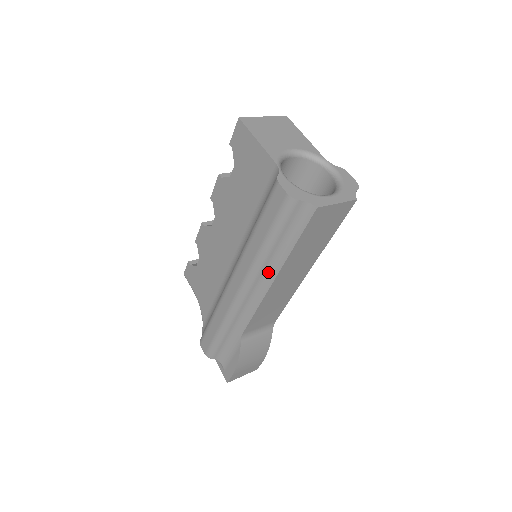
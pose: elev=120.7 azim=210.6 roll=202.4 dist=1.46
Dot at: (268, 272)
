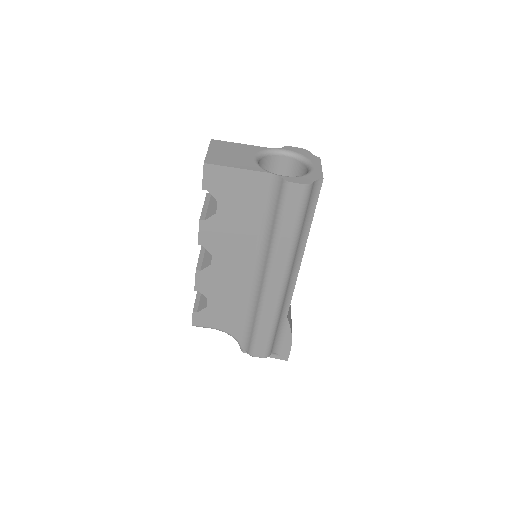
Dot at: (298, 252)
